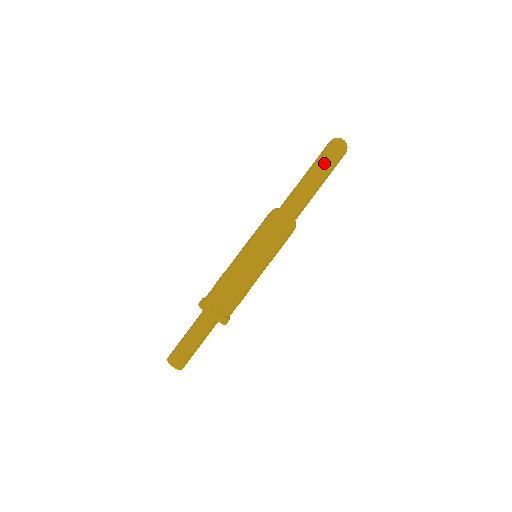
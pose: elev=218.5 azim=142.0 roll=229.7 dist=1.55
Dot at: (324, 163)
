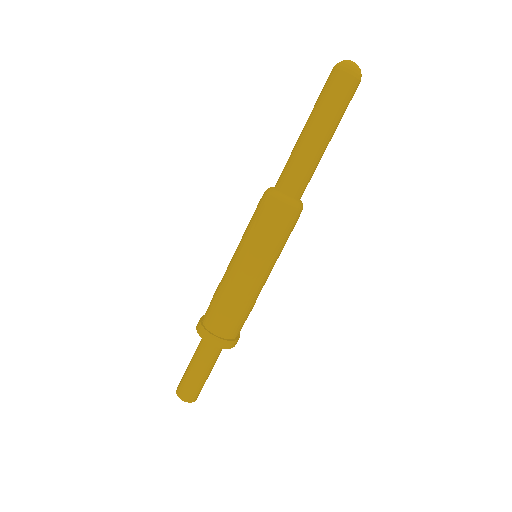
Dot at: (328, 109)
